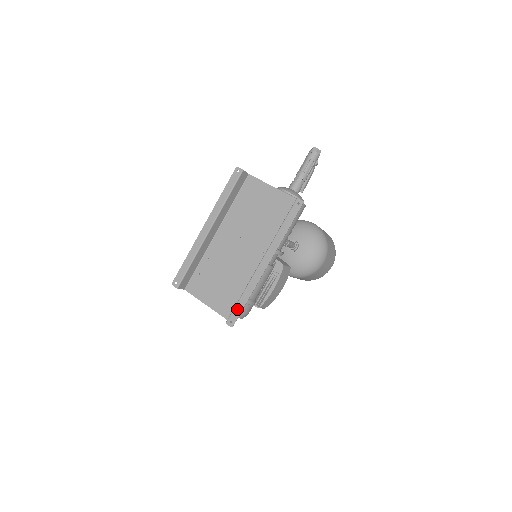
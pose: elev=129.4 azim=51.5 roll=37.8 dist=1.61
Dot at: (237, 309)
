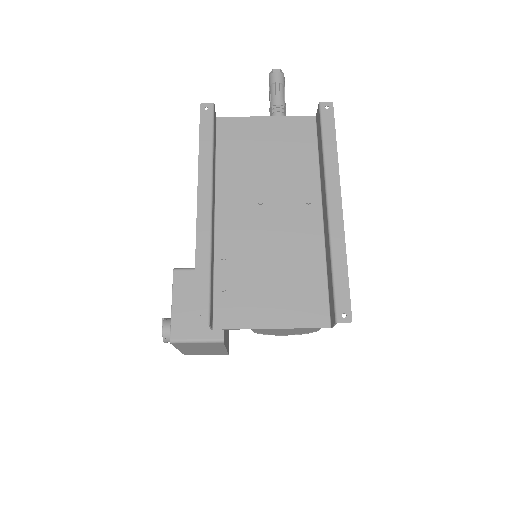
Dot at: (340, 289)
